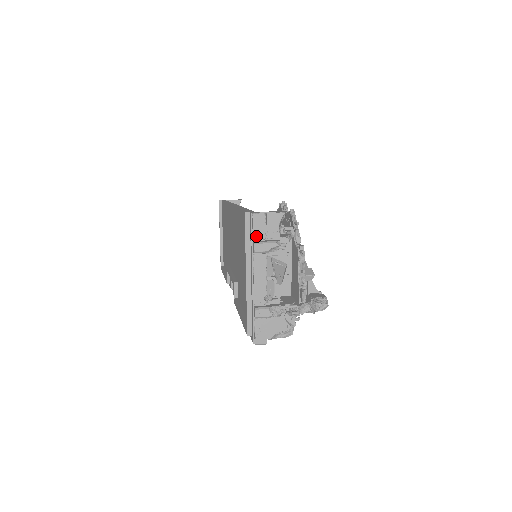
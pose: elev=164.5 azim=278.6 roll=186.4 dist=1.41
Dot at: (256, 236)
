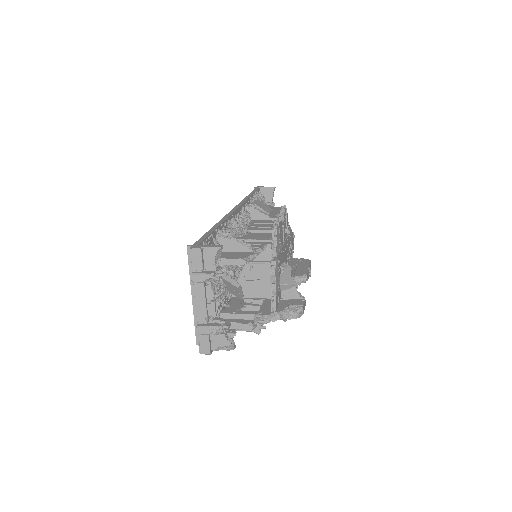
Dot at: (194, 268)
